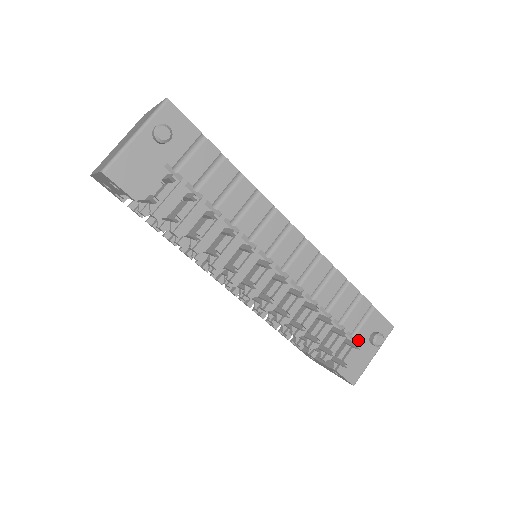
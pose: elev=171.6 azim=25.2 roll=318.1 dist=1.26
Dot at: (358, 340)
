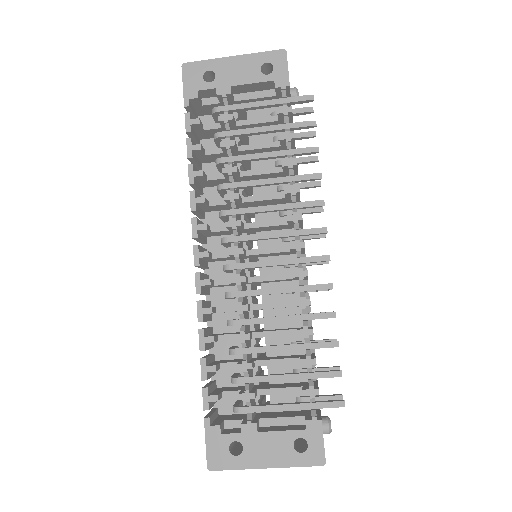
Dot at: occluded
